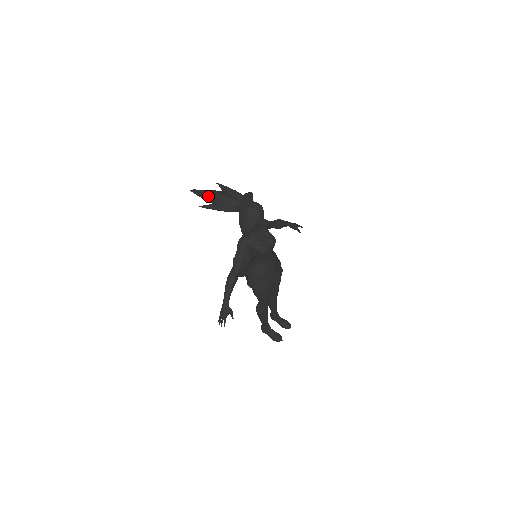
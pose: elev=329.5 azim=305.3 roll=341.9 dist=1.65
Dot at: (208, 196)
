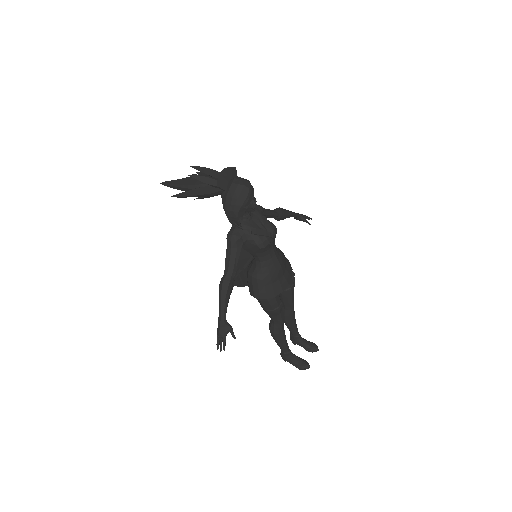
Dot at: (181, 183)
